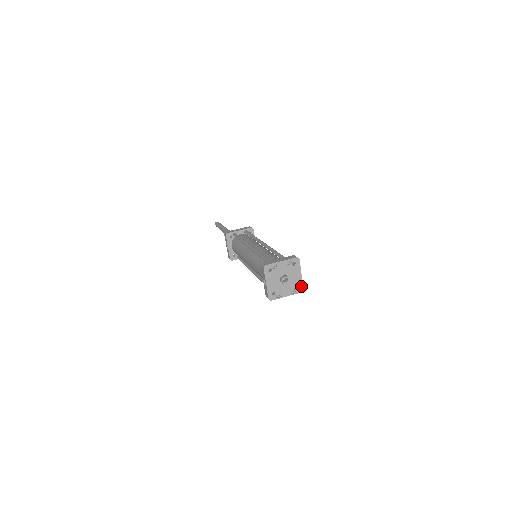
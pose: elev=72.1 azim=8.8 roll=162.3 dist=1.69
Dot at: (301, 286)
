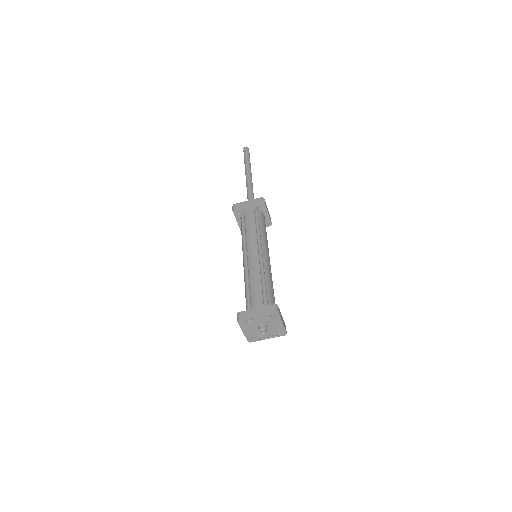
Dot at: (284, 331)
